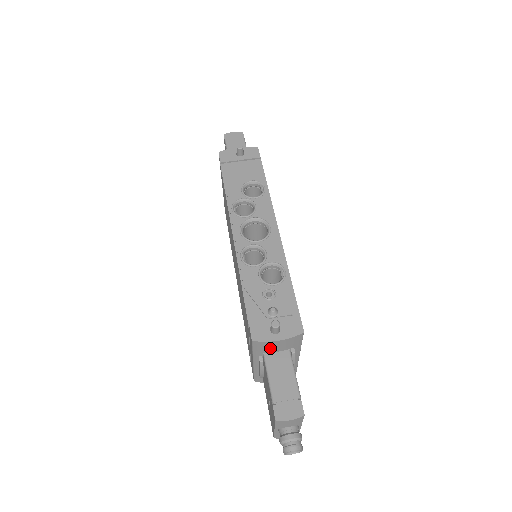
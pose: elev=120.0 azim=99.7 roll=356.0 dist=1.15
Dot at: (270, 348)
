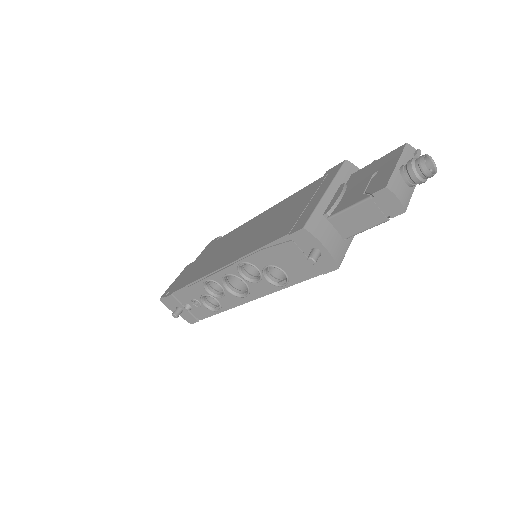
Dot at: occluded
